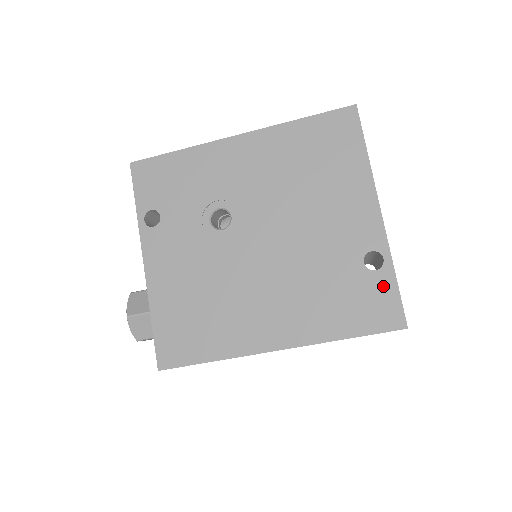
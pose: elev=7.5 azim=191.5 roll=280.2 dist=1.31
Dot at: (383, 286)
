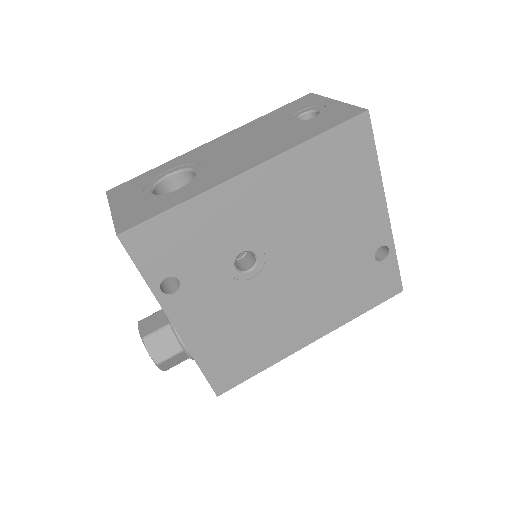
Dot at: (388, 269)
